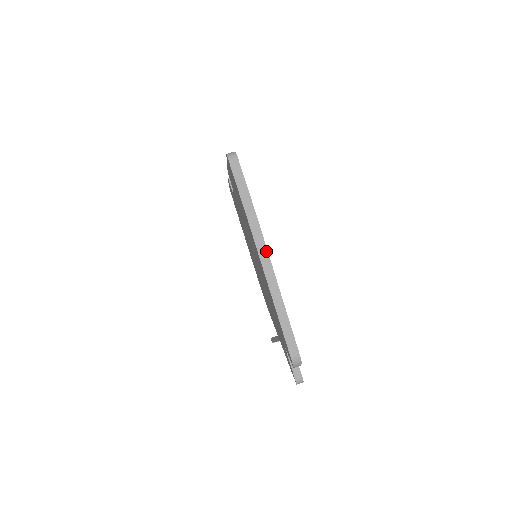
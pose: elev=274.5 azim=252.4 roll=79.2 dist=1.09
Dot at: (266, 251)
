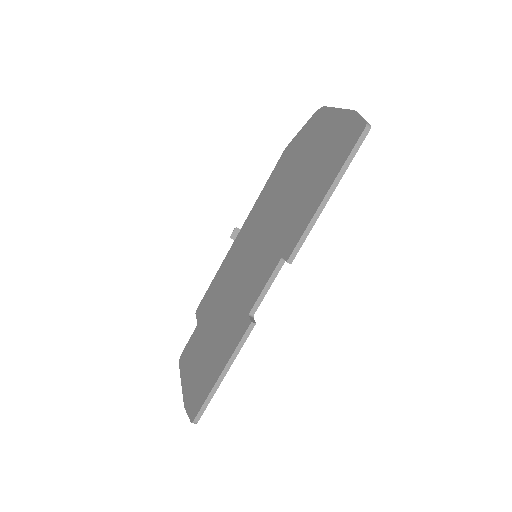
Dot at: occluded
